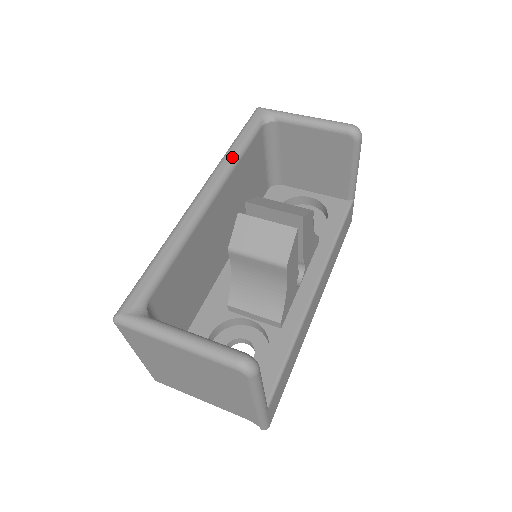
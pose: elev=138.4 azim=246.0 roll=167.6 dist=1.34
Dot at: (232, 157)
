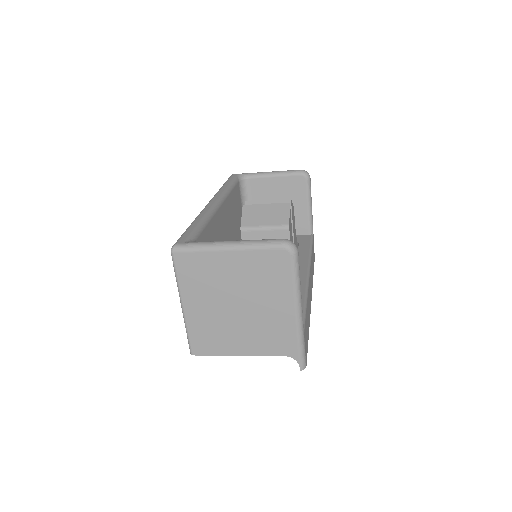
Dot at: (225, 189)
